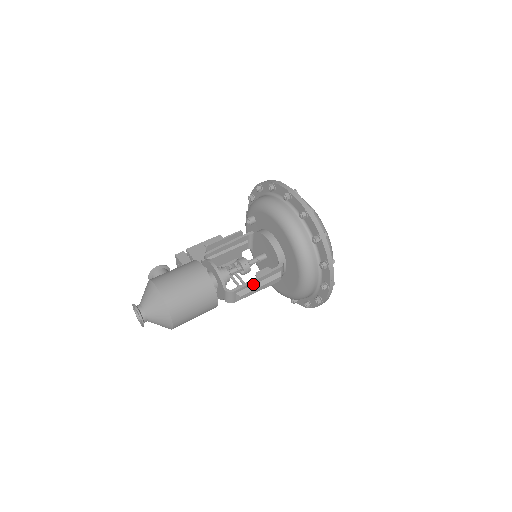
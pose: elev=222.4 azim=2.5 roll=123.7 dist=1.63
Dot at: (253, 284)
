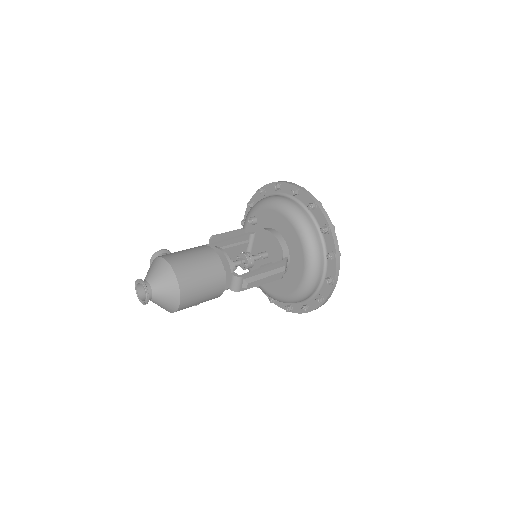
Dot at: (260, 273)
